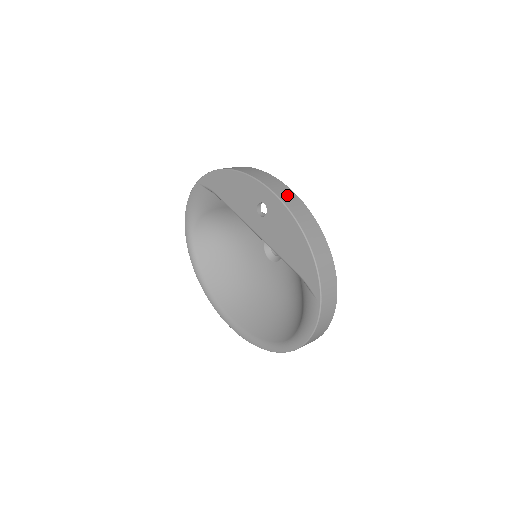
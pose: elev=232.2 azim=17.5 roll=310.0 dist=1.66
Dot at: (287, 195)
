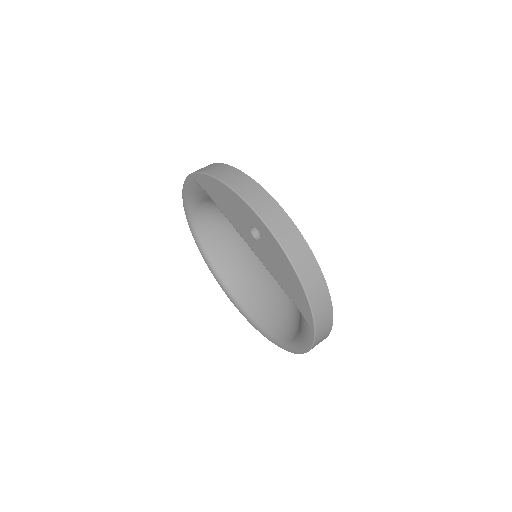
Dot at: (281, 225)
